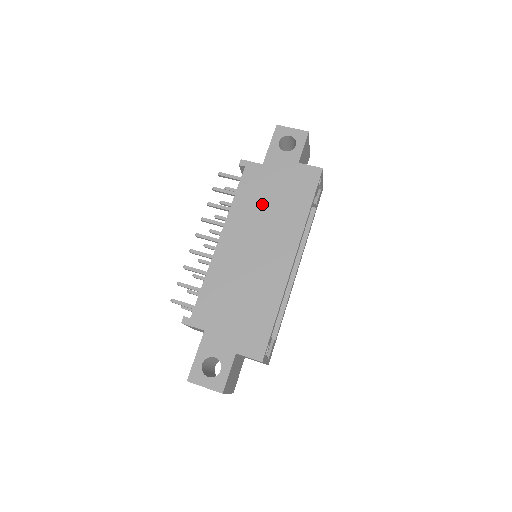
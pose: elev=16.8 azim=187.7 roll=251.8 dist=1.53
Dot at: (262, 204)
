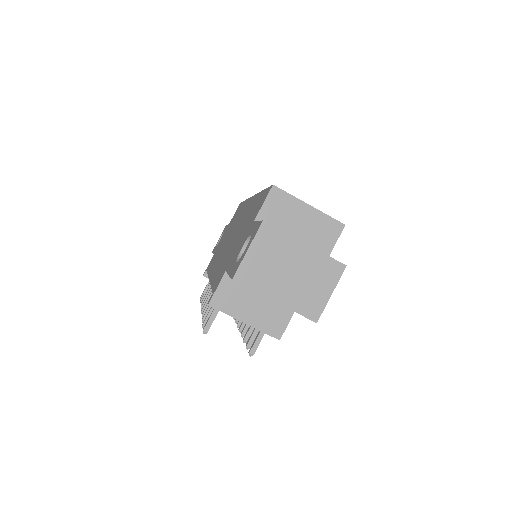
Dot at: occluded
